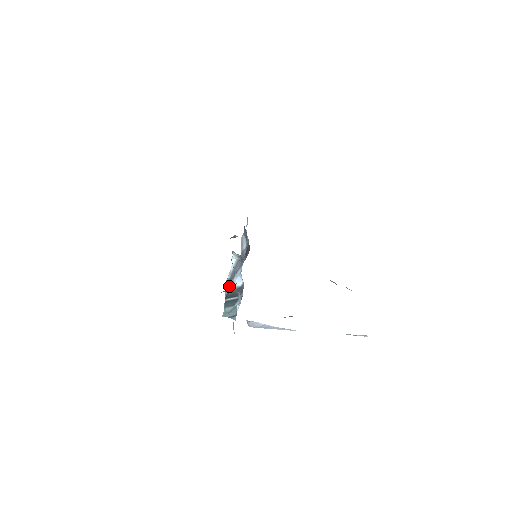
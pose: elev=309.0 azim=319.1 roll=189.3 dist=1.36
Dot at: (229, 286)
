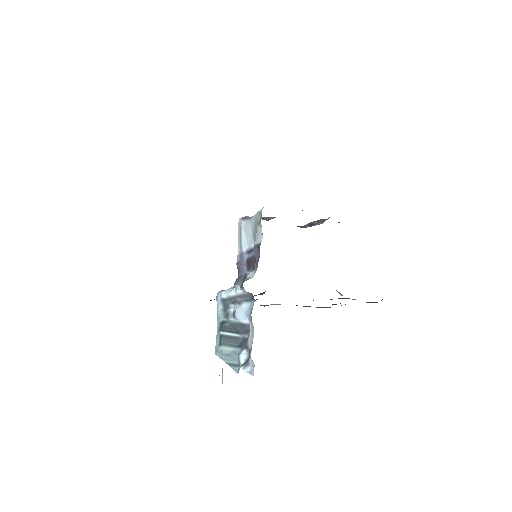
Dot at: (225, 311)
